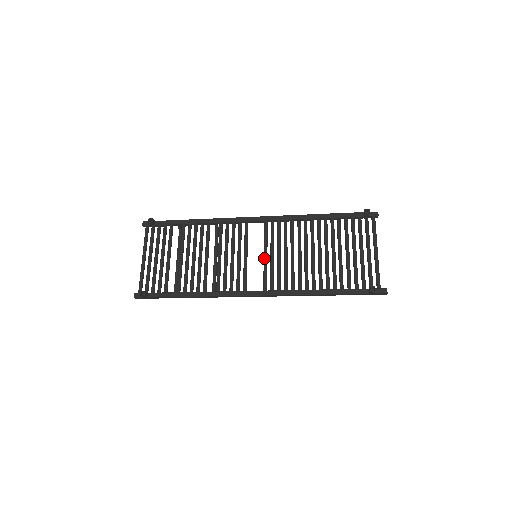
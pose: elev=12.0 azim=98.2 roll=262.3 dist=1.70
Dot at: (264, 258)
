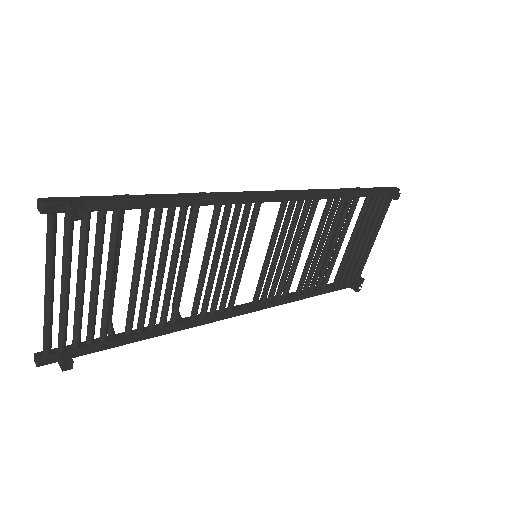
Dot at: (268, 261)
